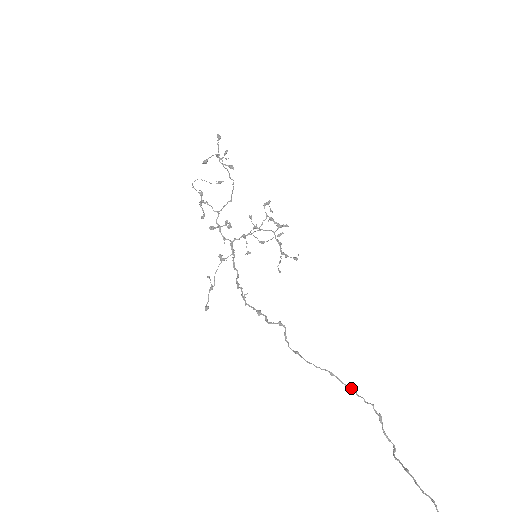
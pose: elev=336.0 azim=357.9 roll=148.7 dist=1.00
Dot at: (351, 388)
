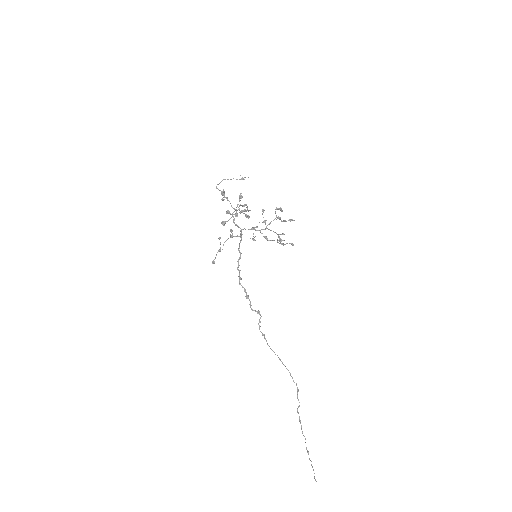
Dot at: (288, 370)
